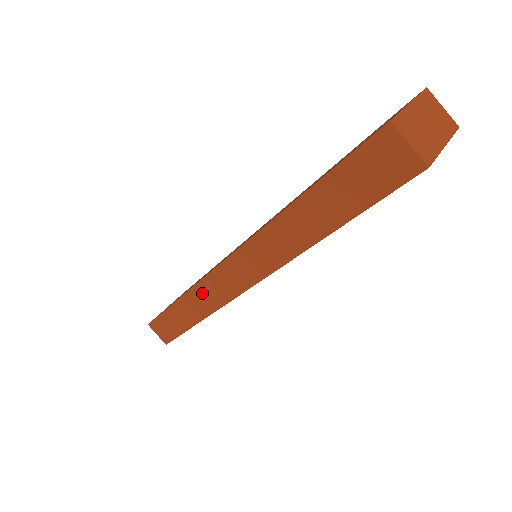
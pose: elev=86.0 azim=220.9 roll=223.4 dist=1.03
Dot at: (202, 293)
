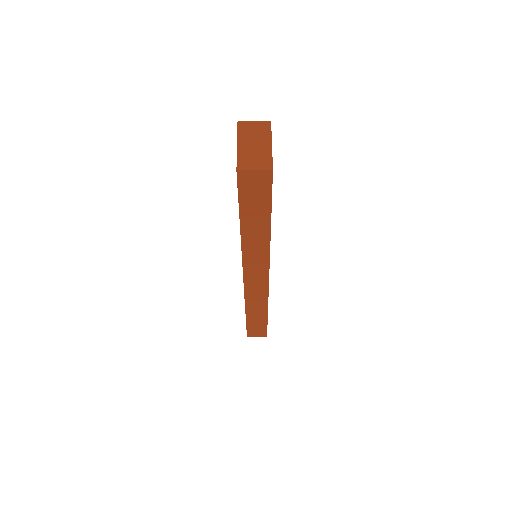
Dot at: (252, 299)
